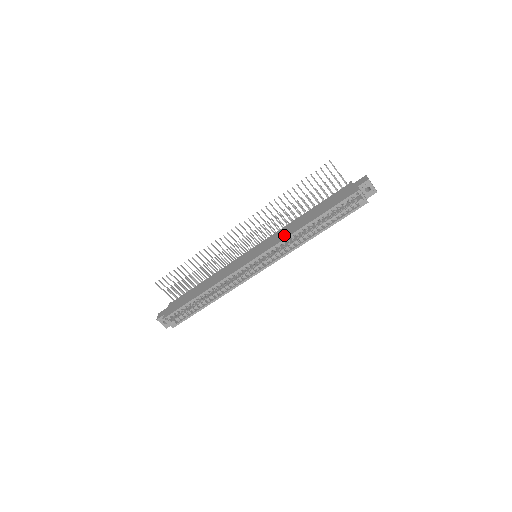
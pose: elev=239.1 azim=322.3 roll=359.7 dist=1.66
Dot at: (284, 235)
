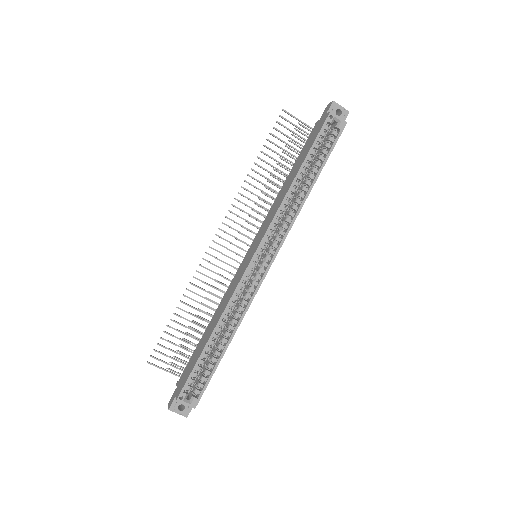
Dot at: (276, 207)
